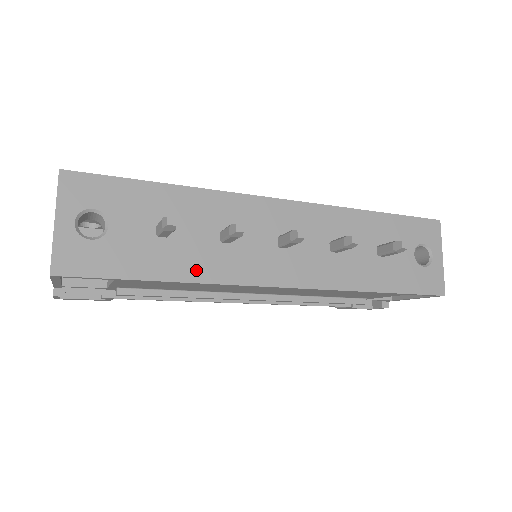
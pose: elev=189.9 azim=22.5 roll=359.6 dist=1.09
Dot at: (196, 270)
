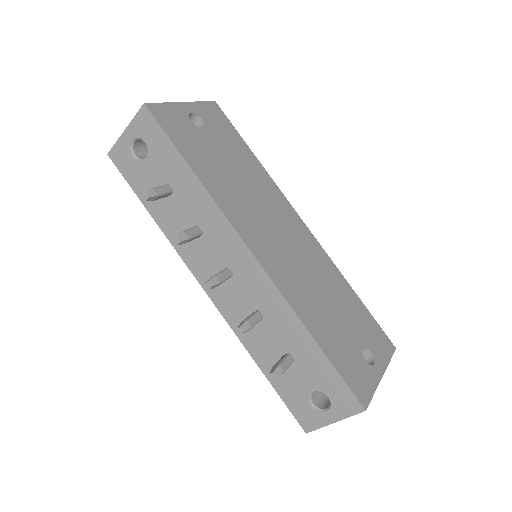
Dot at: (168, 227)
